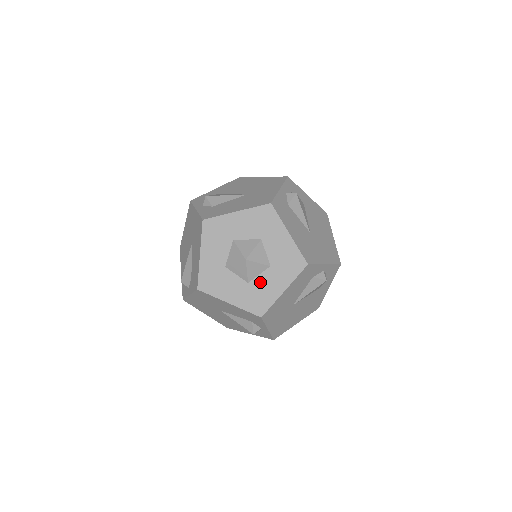
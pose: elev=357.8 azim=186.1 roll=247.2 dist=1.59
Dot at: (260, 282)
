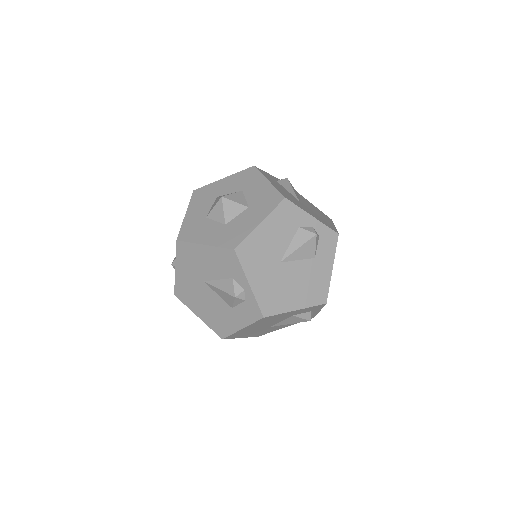
Dot at: (237, 221)
